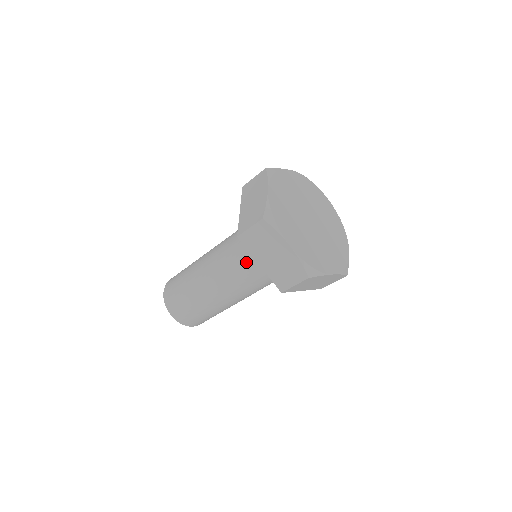
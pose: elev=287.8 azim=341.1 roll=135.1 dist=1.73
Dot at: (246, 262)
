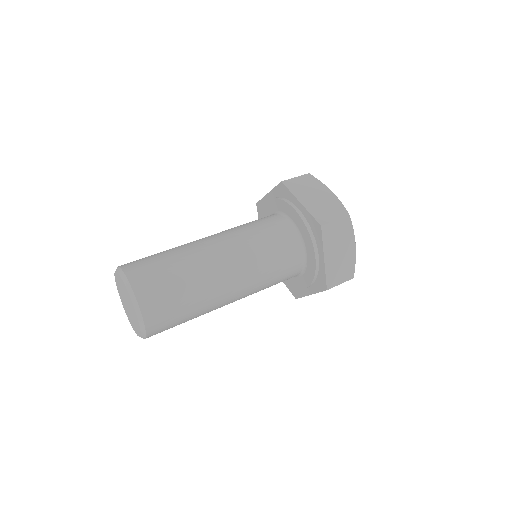
Dot at: (267, 226)
